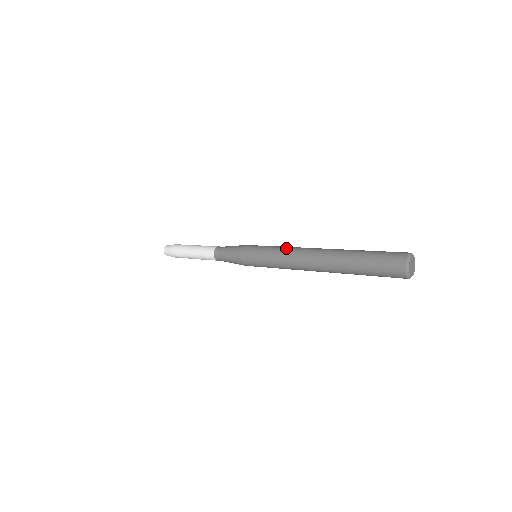
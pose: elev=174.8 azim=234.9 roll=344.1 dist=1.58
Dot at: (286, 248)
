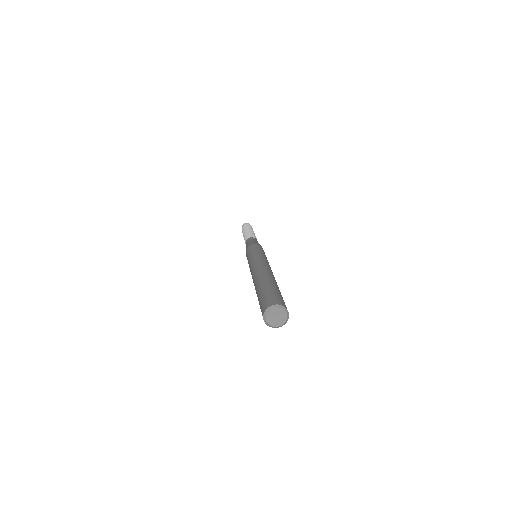
Dot at: (257, 258)
